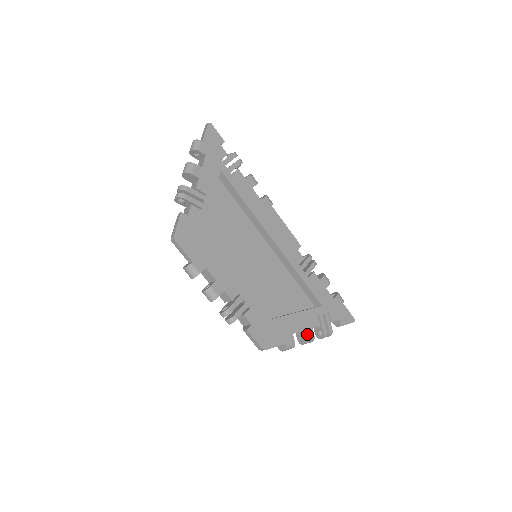
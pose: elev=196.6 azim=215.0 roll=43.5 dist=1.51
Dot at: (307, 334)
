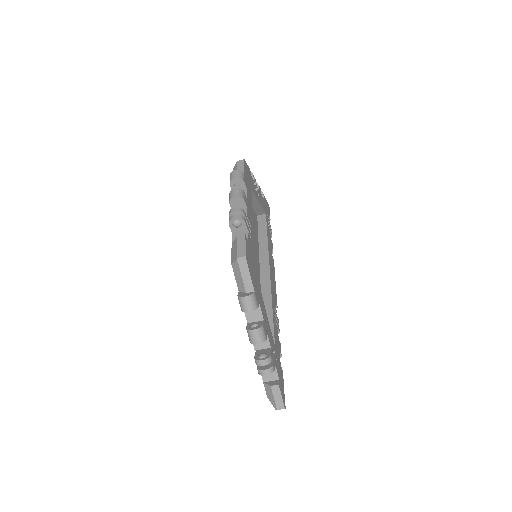
Dot at: (264, 326)
